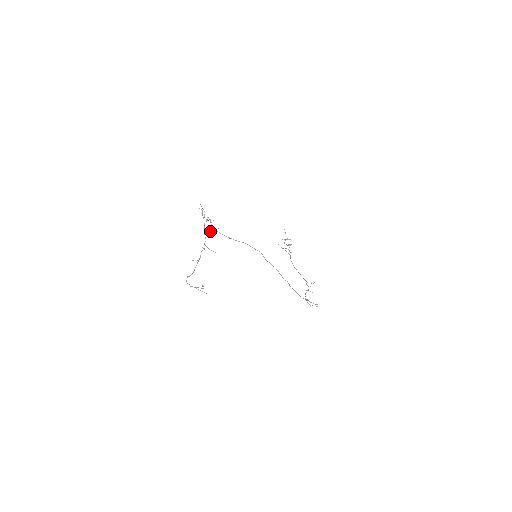
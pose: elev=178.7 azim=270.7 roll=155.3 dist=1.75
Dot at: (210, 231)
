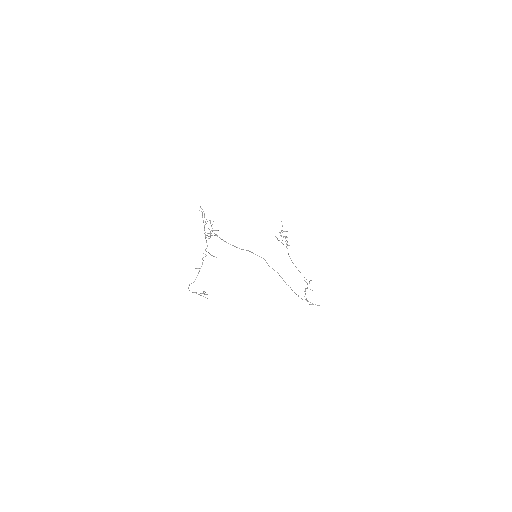
Dot at: (210, 233)
